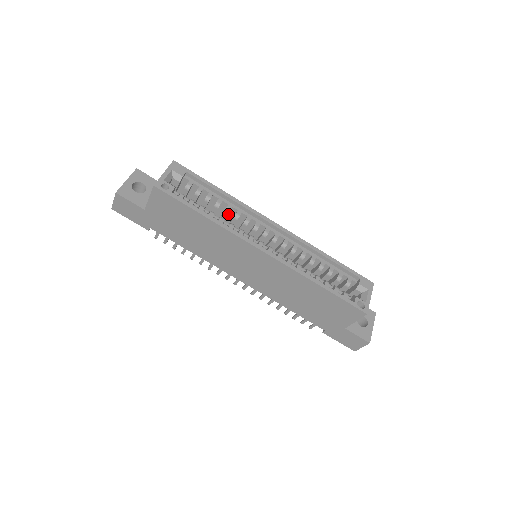
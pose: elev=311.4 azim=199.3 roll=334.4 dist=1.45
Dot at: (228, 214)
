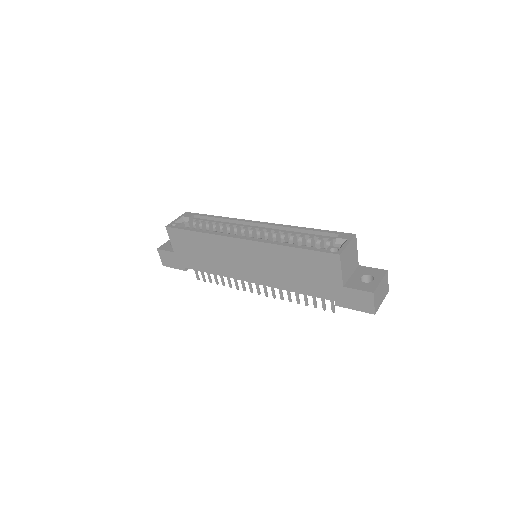
Dot at: occluded
